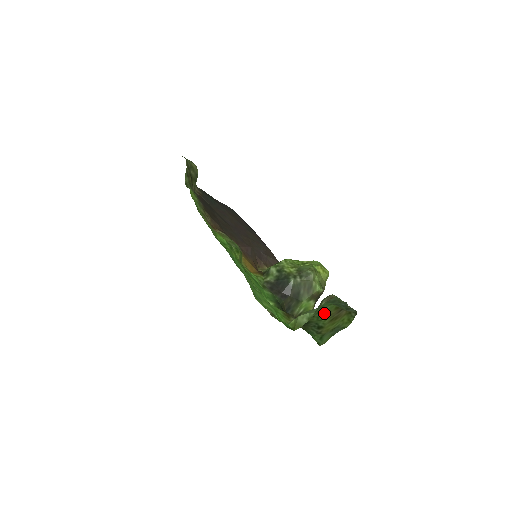
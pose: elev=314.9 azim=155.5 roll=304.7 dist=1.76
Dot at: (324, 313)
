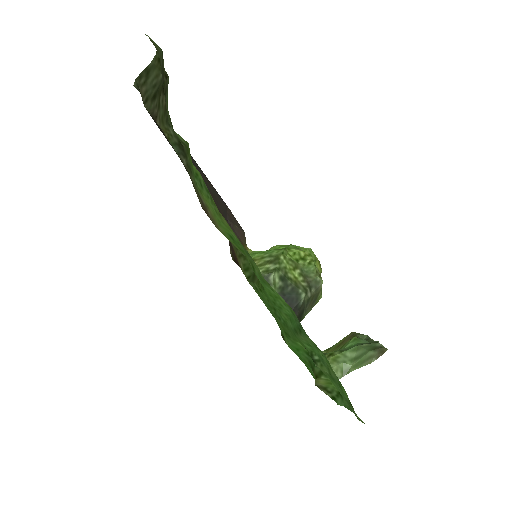
Dot at: (343, 347)
